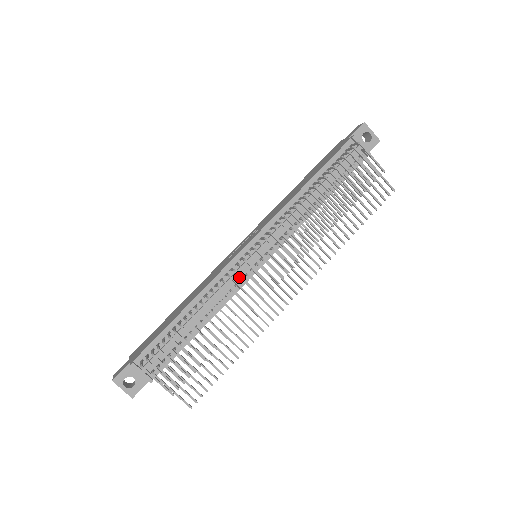
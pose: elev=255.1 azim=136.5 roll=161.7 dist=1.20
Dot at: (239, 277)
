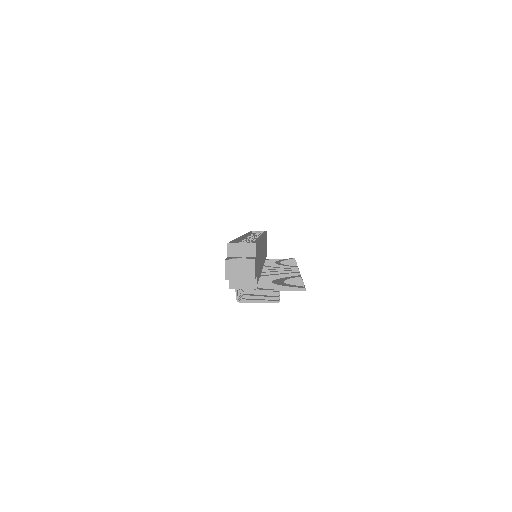
Dot at: occluded
